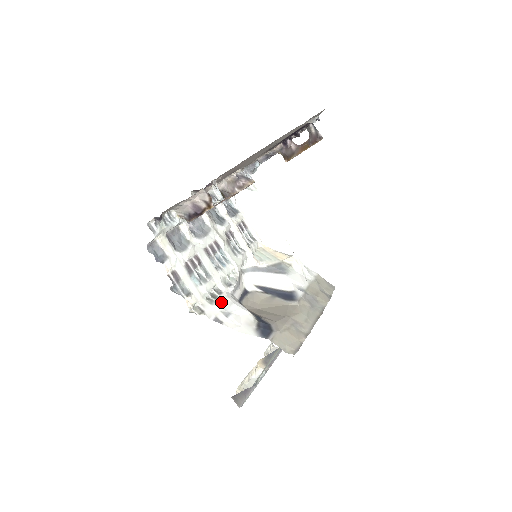
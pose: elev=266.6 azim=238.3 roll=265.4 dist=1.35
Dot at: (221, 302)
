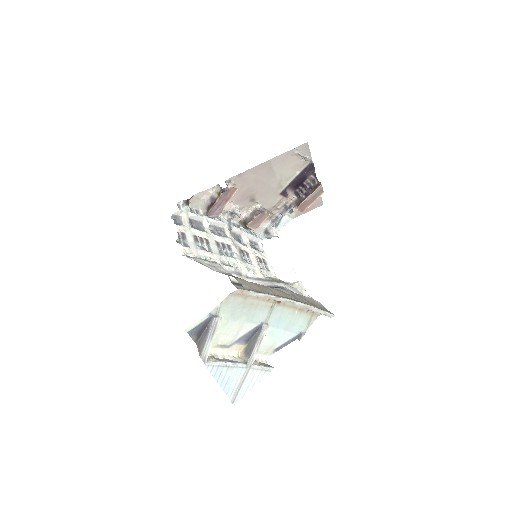
Dot at: (211, 262)
